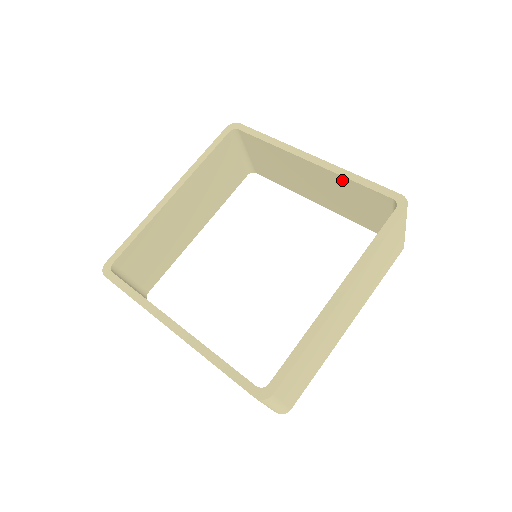
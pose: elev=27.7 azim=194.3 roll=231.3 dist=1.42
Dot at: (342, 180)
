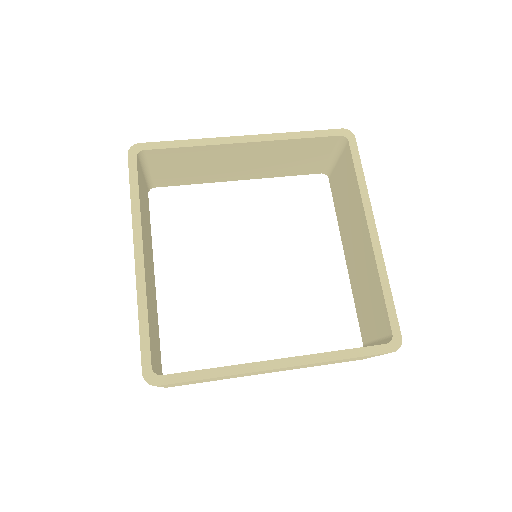
Dot at: (376, 275)
